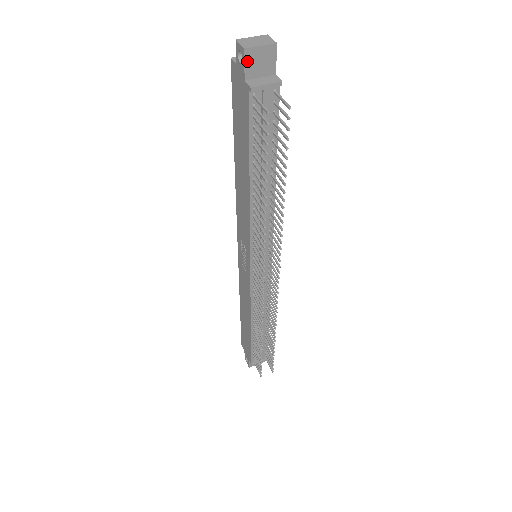
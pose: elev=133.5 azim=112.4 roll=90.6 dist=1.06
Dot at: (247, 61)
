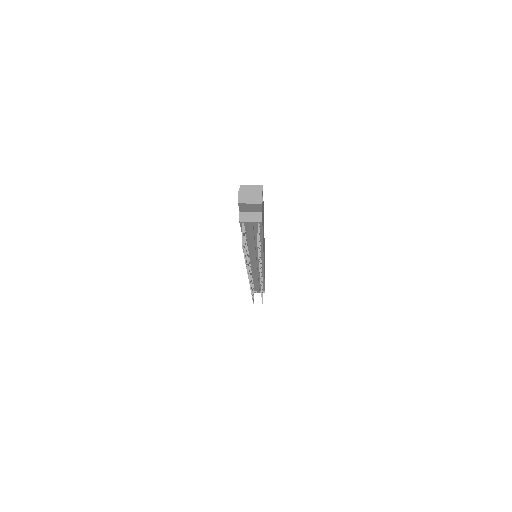
Dot at: (241, 206)
